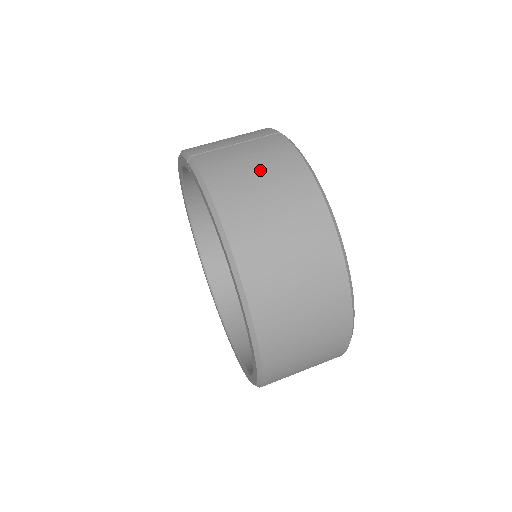
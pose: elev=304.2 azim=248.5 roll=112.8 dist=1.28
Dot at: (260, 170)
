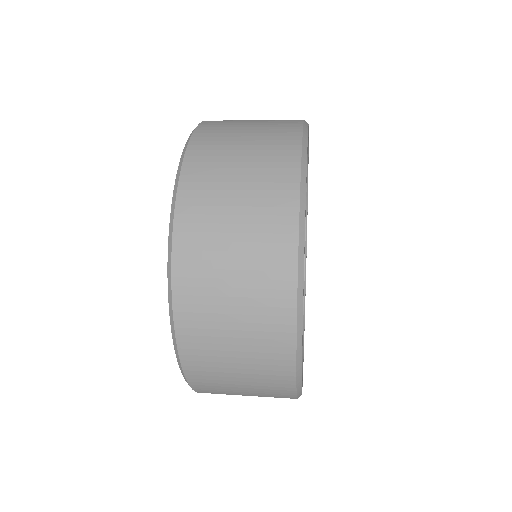
Dot at: (257, 121)
